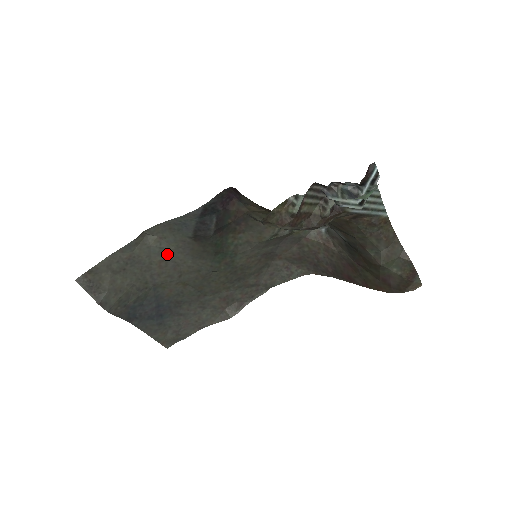
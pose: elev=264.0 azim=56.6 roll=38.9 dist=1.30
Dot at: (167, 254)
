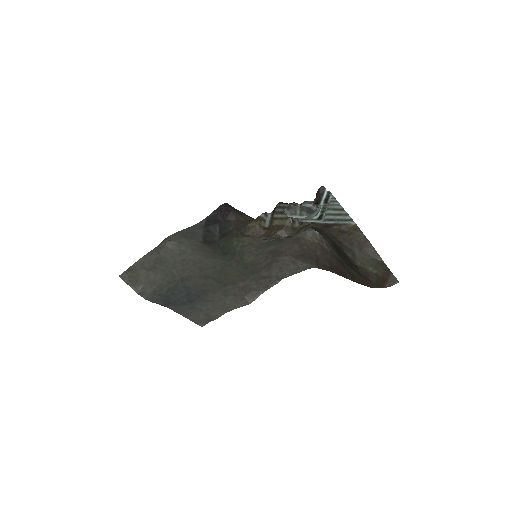
Dot at: (187, 255)
